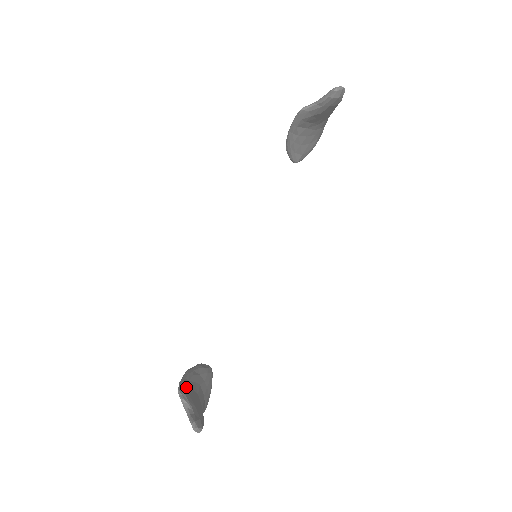
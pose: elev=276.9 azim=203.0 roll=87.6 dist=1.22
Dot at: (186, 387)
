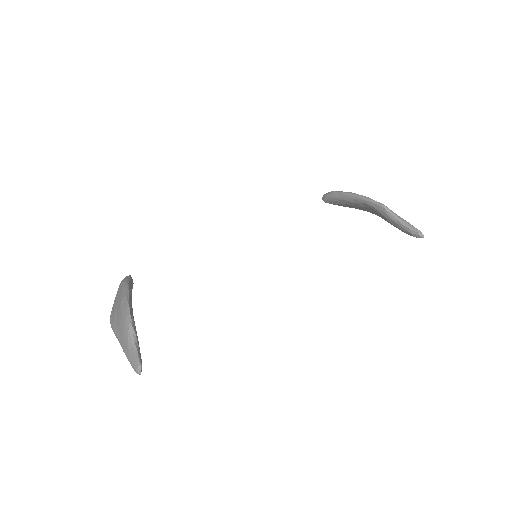
Dot at: occluded
